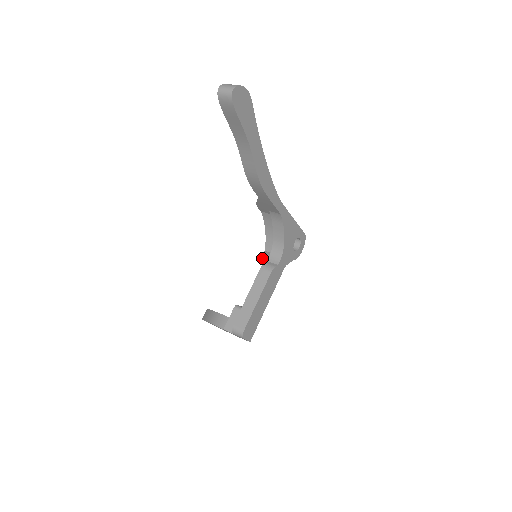
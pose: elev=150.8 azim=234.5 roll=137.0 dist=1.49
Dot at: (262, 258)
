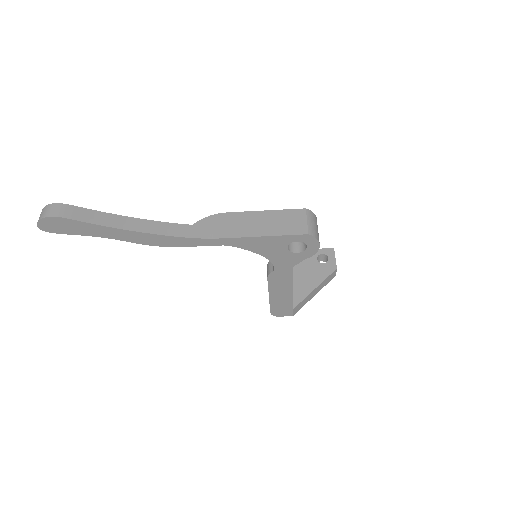
Dot at: occluded
